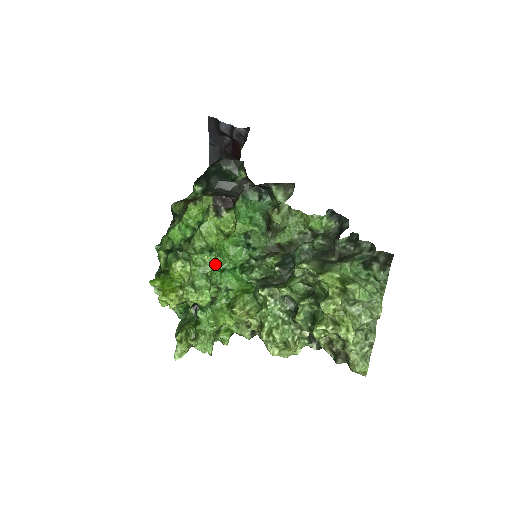
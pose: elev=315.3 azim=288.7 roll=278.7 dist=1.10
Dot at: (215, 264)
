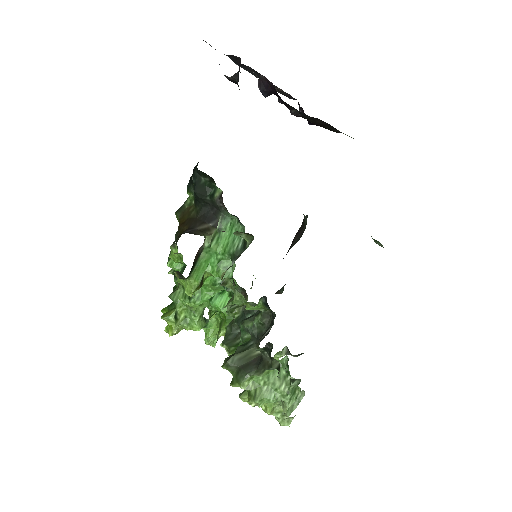
Dot at: (197, 306)
